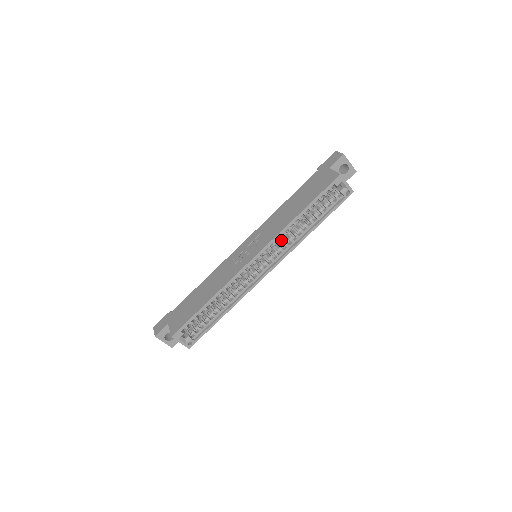
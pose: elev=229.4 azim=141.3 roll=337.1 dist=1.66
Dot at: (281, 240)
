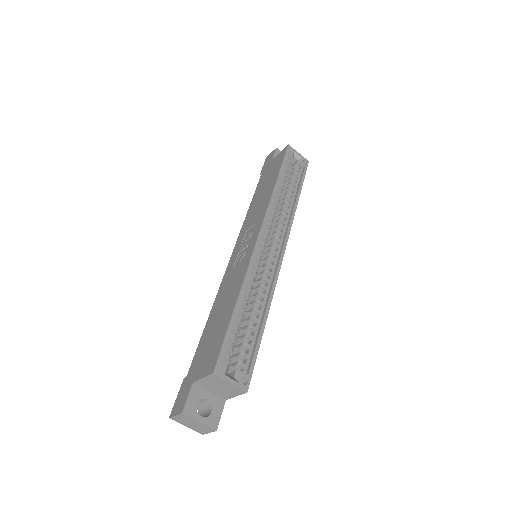
Dot at: (273, 224)
